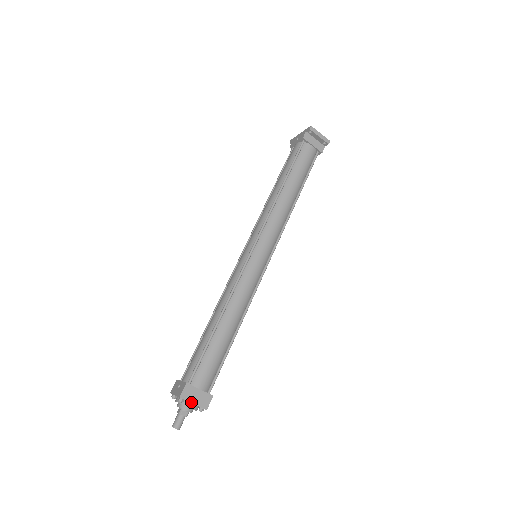
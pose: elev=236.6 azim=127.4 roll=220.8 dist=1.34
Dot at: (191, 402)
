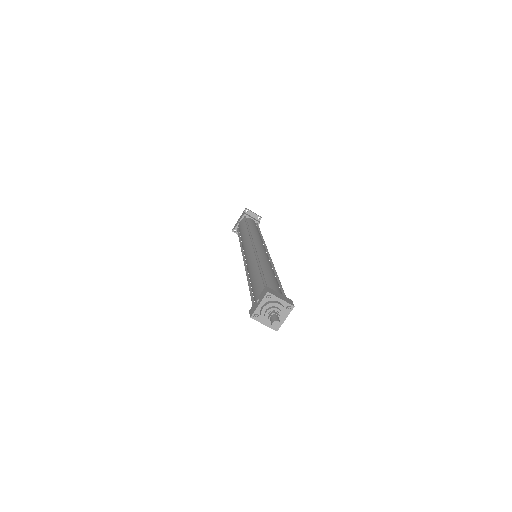
Dot at: (278, 298)
